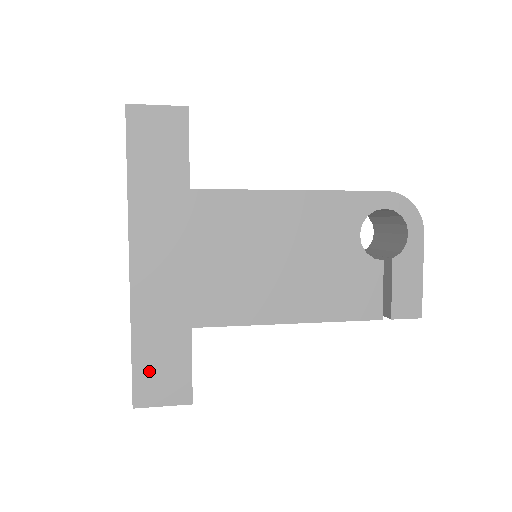
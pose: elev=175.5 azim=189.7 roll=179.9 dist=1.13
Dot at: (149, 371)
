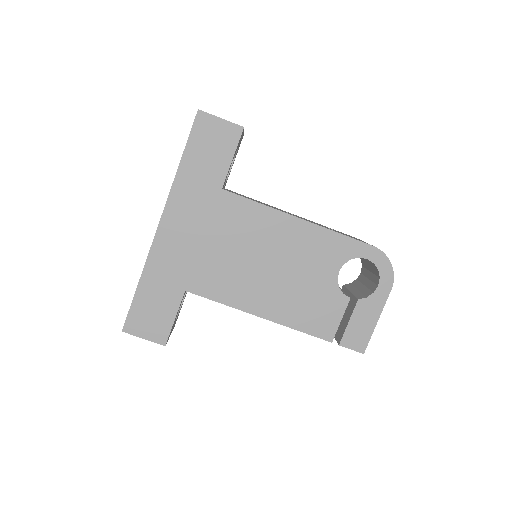
Dot at: (143, 309)
